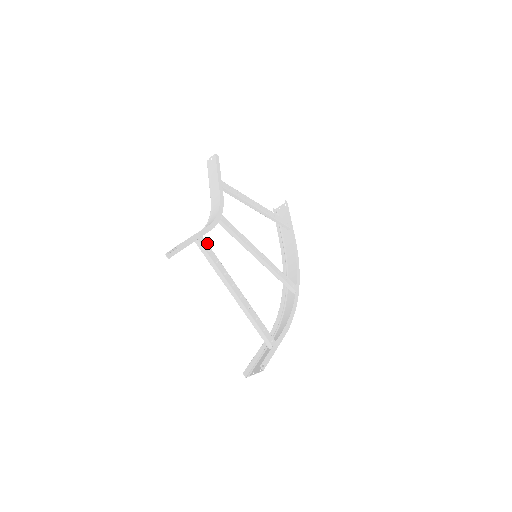
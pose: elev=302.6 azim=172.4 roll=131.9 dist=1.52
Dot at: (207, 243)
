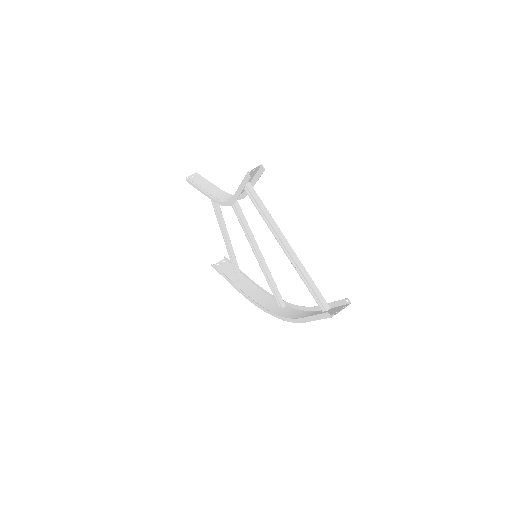
Dot at: occluded
